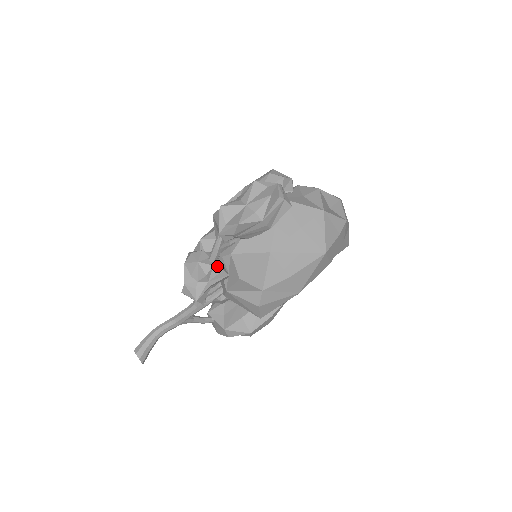
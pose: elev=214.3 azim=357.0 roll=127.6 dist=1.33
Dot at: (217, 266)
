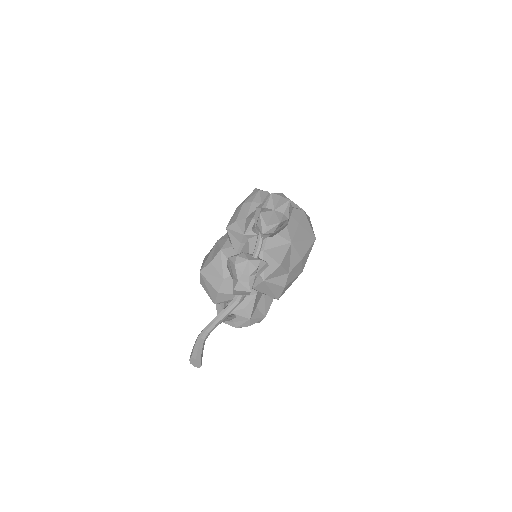
Dot at: (262, 260)
